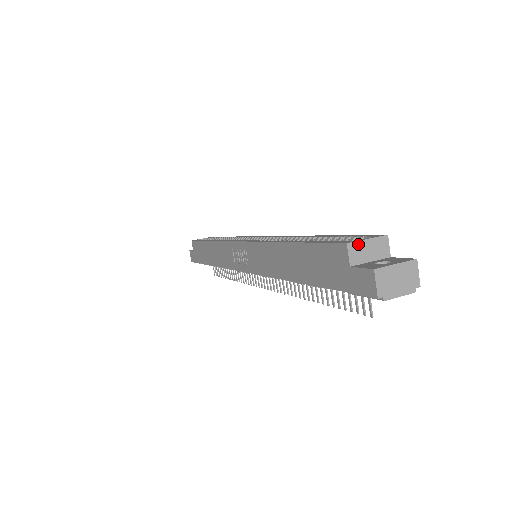
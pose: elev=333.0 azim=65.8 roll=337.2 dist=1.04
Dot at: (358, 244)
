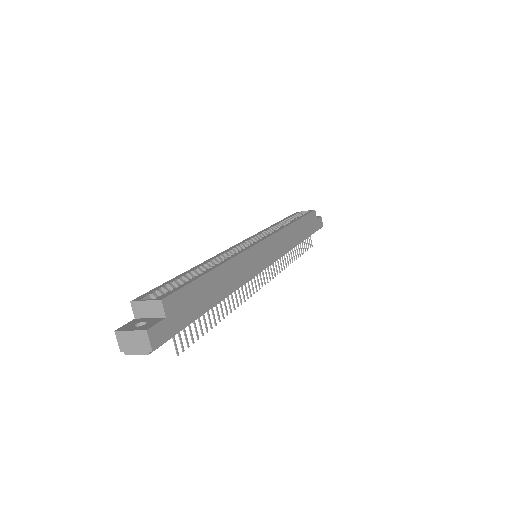
Dot at: (139, 303)
